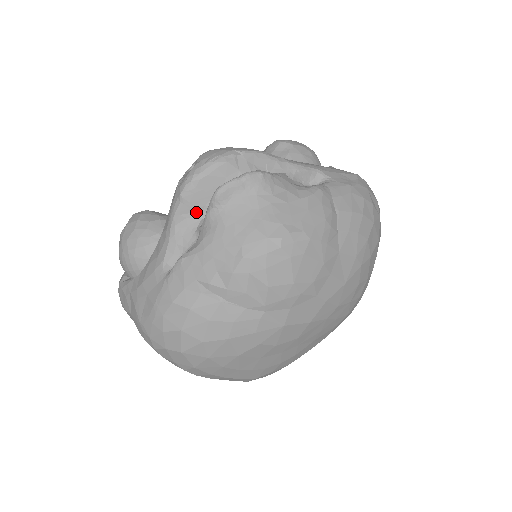
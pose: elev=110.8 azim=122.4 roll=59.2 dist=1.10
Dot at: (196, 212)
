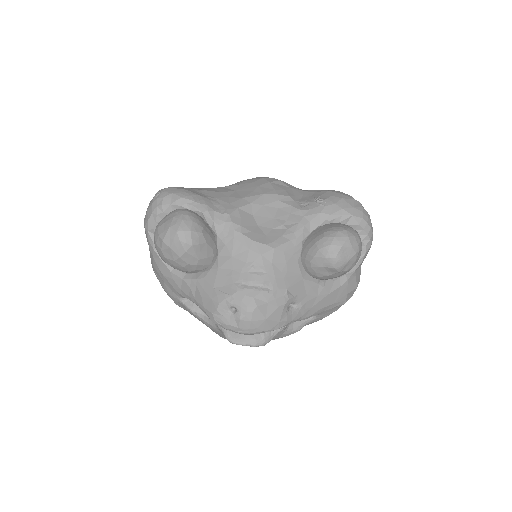
Dot at: occluded
